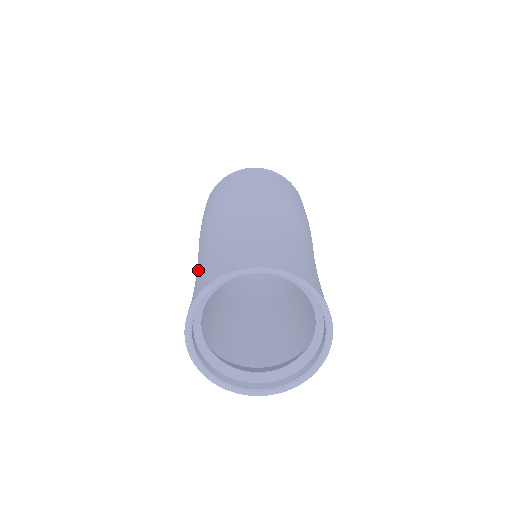
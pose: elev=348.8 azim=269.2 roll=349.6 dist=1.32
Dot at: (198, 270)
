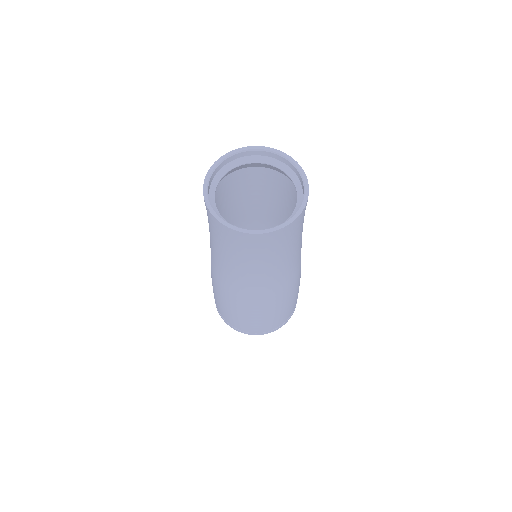
Dot at: occluded
